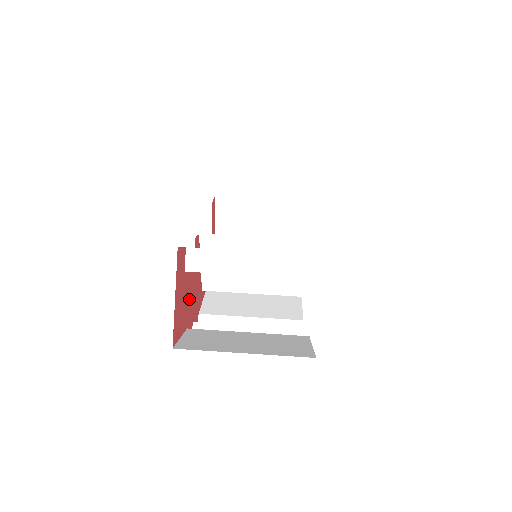
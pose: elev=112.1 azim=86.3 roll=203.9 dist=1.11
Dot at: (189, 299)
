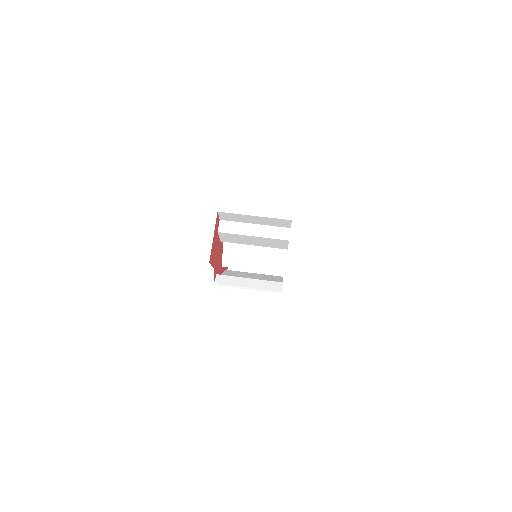
Dot at: (217, 255)
